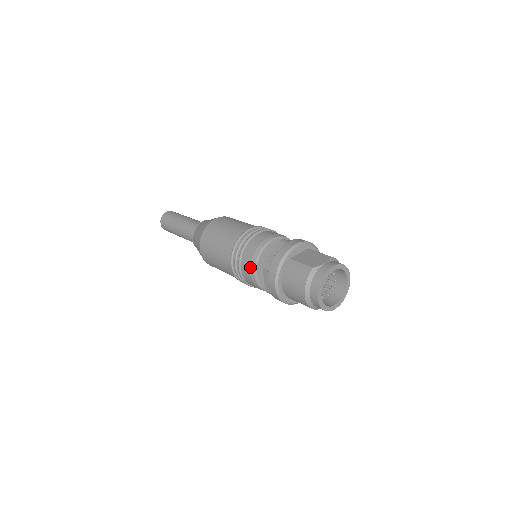
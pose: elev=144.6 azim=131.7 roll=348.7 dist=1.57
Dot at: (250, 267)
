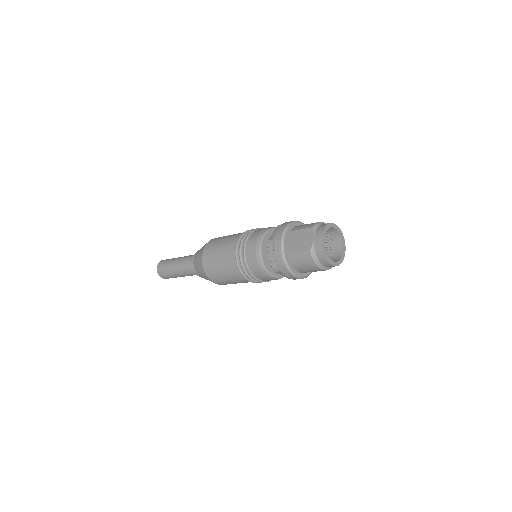
Dot at: (265, 276)
